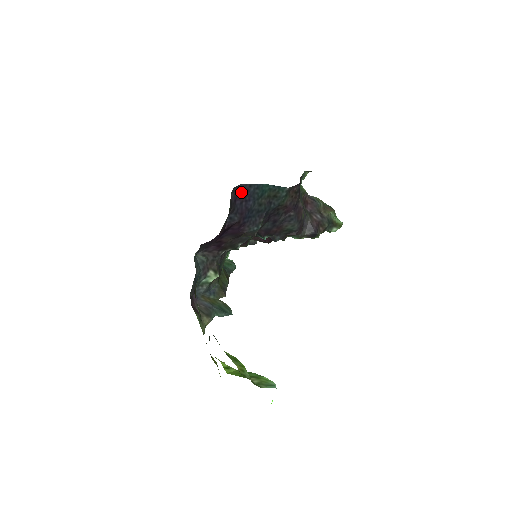
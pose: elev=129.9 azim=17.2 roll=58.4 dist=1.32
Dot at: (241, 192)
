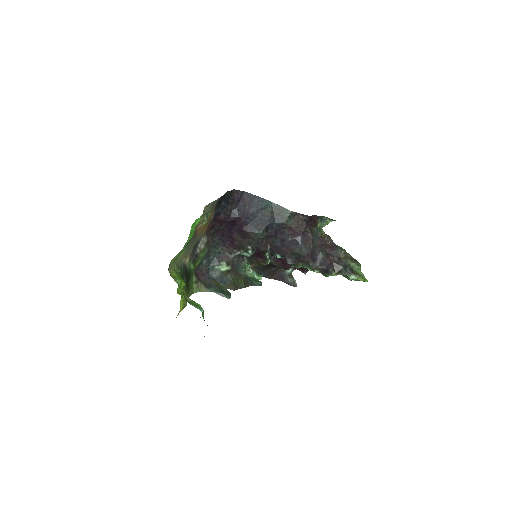
Dot at: (246, 198)
